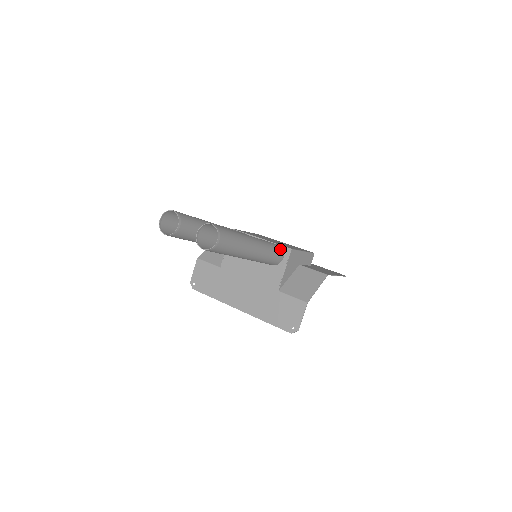
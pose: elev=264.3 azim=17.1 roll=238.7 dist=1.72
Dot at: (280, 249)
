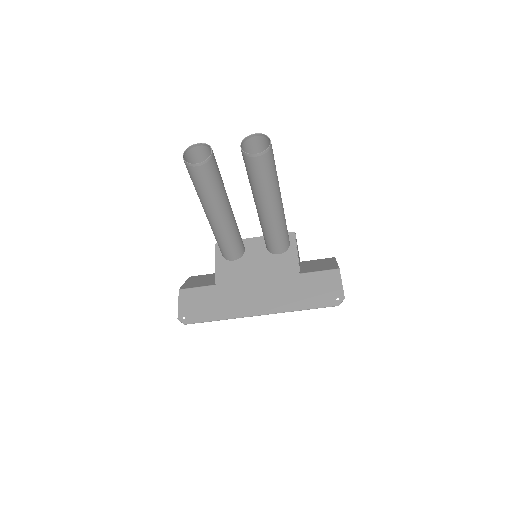
Dot at: occluded
